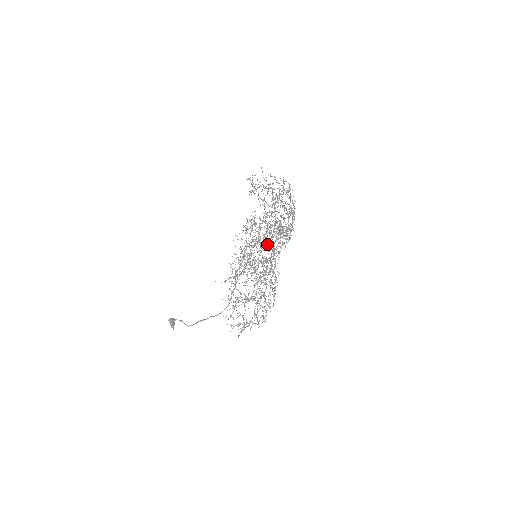
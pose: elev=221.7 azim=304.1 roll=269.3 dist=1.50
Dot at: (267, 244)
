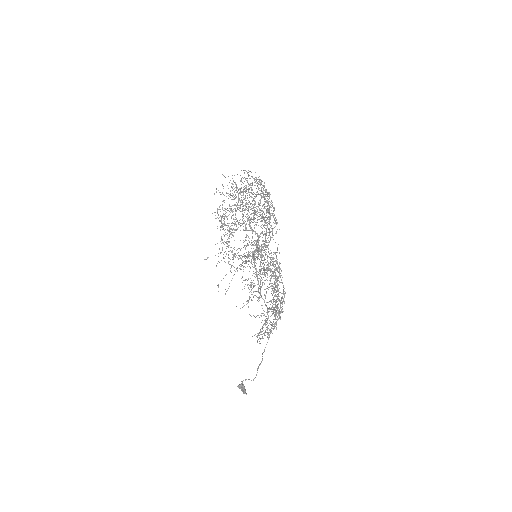
Dot at: (267, 242)
